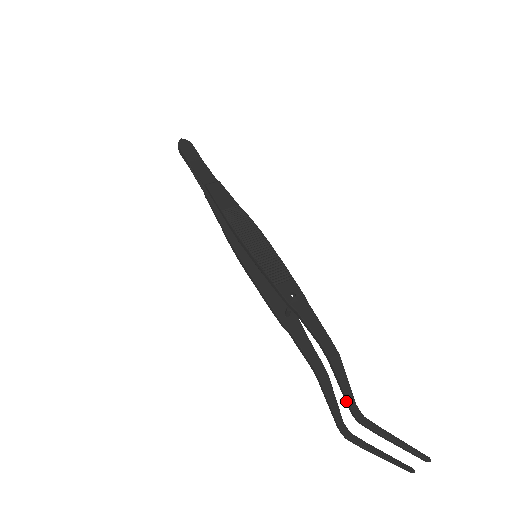
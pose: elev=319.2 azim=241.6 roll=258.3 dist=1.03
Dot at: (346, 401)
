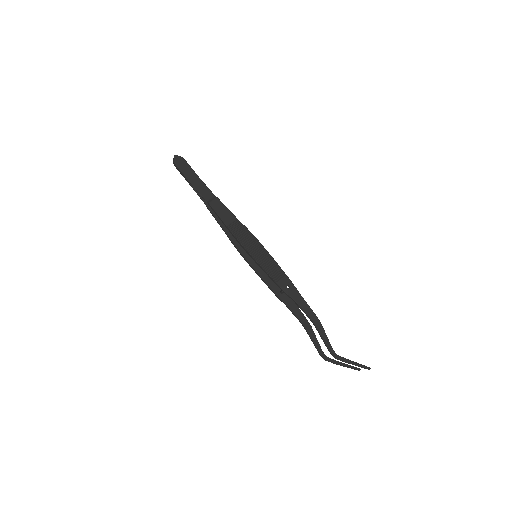
Dot at: (327, 348)
